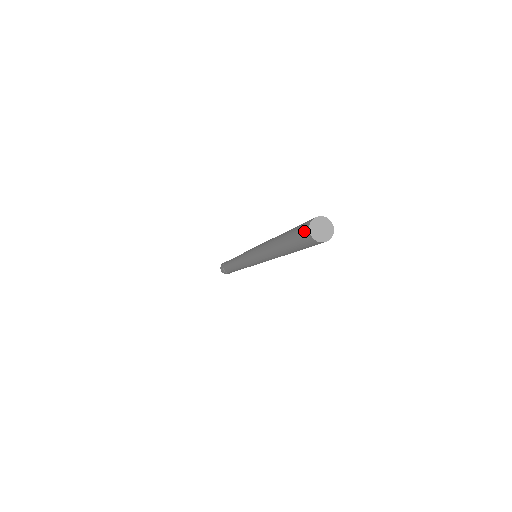
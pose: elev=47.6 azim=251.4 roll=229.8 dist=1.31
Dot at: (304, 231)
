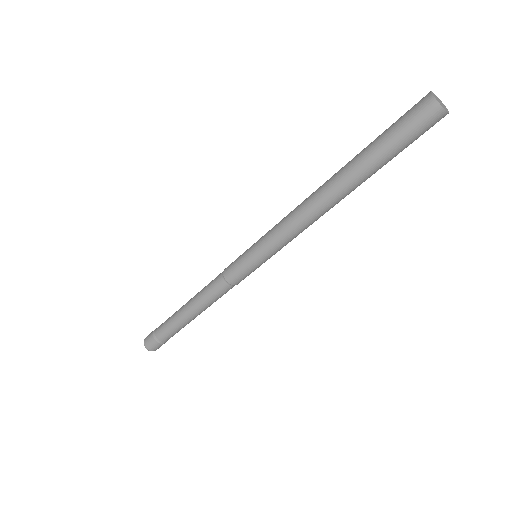
Dot at: (420, 104)
